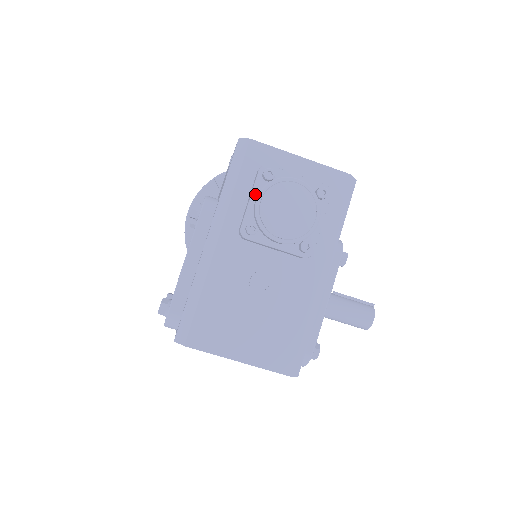
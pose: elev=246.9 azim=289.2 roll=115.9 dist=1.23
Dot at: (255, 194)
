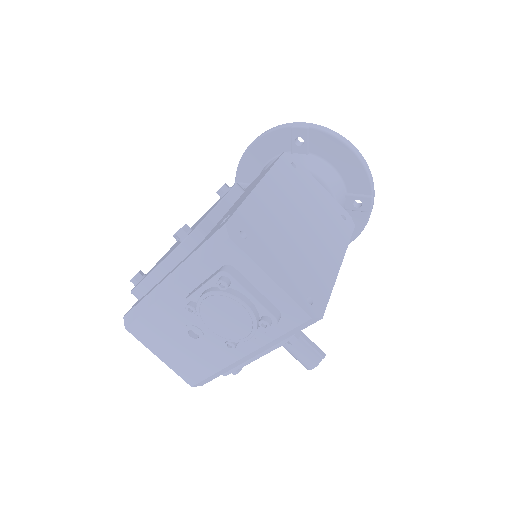
Dot at: (207, 286)
